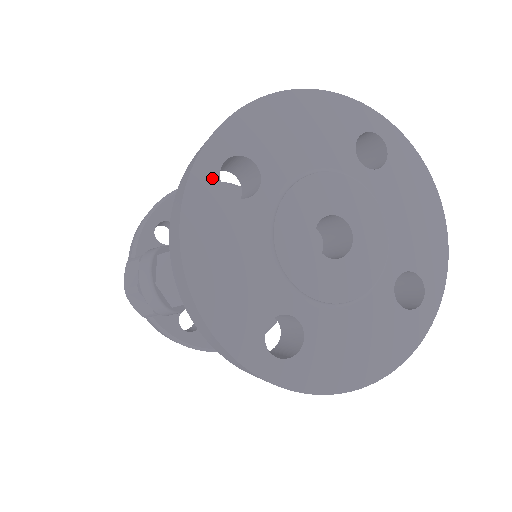
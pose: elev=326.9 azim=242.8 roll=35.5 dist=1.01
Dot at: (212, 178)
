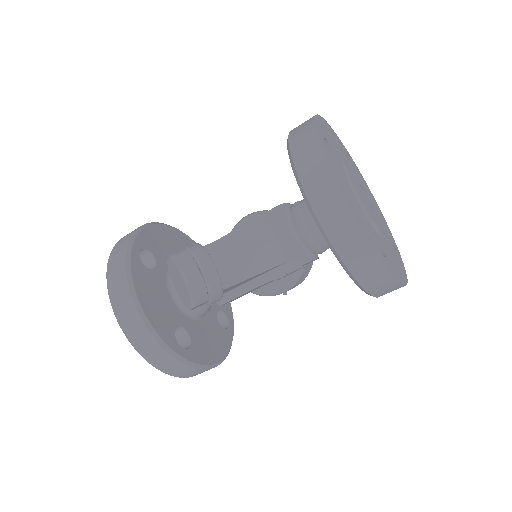
Dot at: (325, 145)
